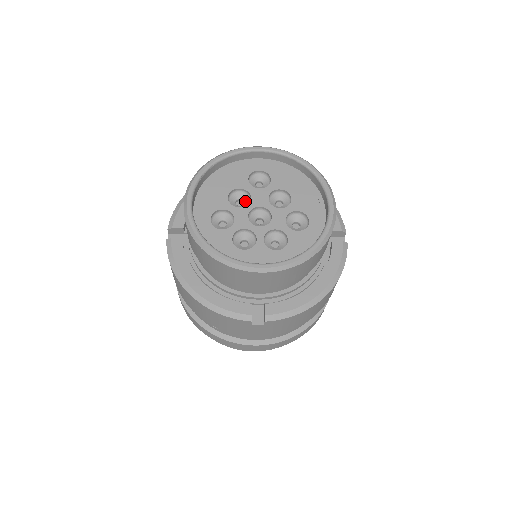
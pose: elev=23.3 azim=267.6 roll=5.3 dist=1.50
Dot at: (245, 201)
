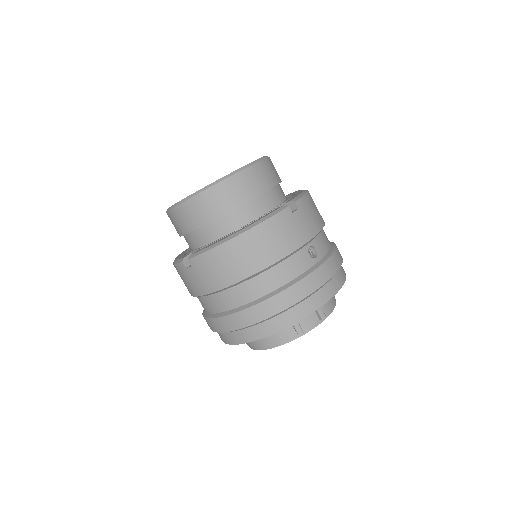
Dot at: occluded
